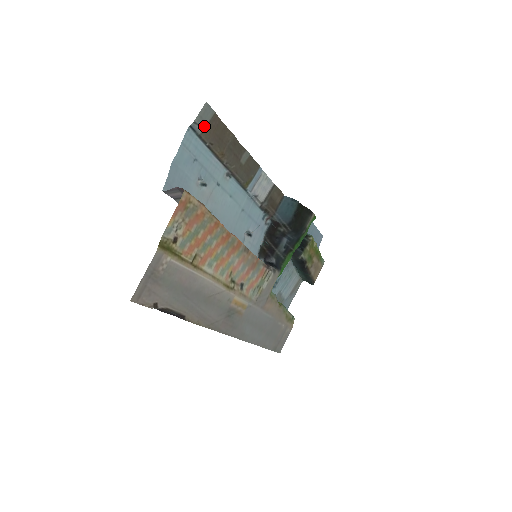
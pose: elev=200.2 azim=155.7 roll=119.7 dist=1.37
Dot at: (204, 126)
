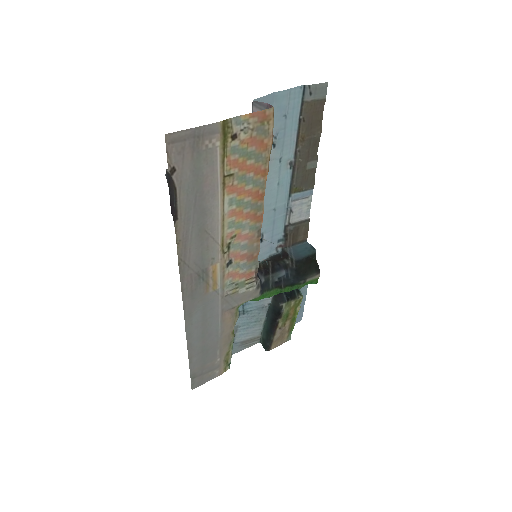
Dot at: (312, 98)
